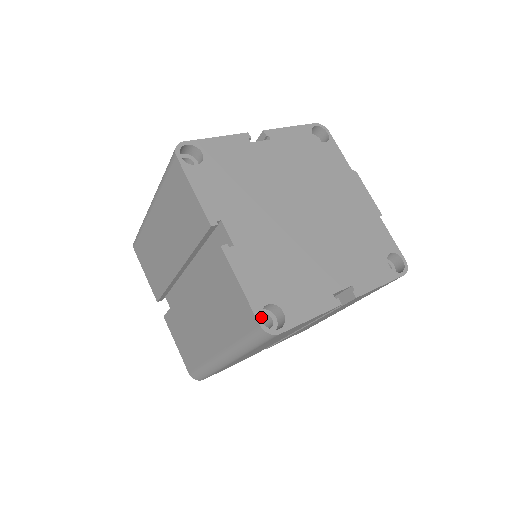
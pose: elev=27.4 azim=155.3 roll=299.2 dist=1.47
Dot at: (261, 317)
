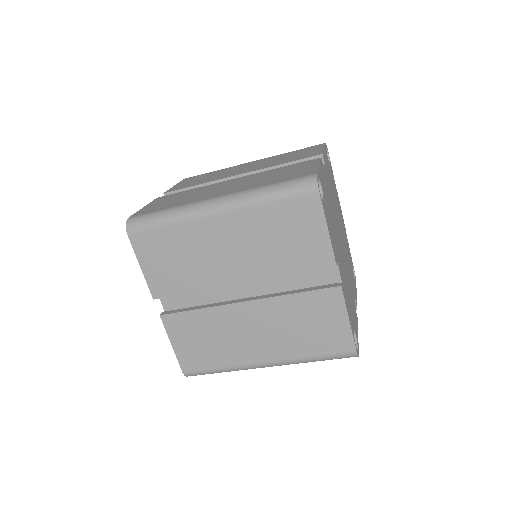
Dot at: occluded
